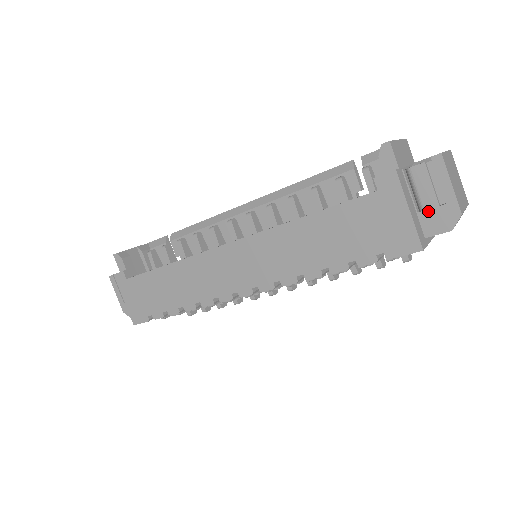
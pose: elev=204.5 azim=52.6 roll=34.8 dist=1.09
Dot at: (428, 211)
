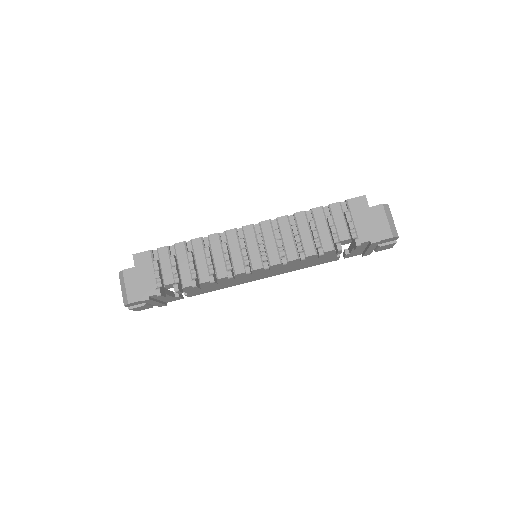
Dot at: occluded
